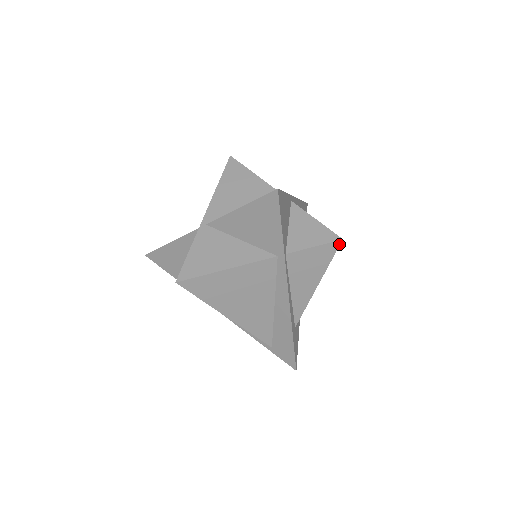
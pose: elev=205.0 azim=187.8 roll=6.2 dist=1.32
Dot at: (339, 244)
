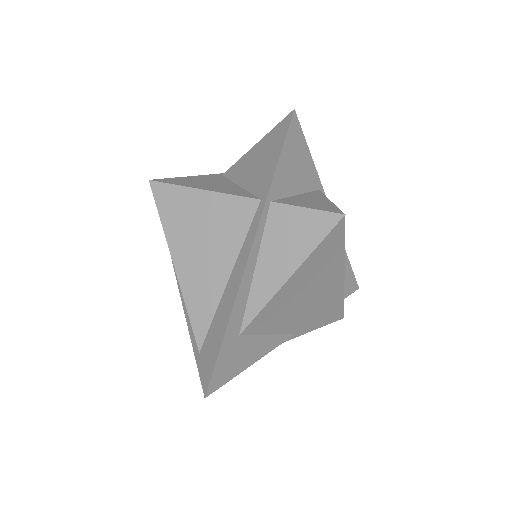
Dot at: (338, 220)
